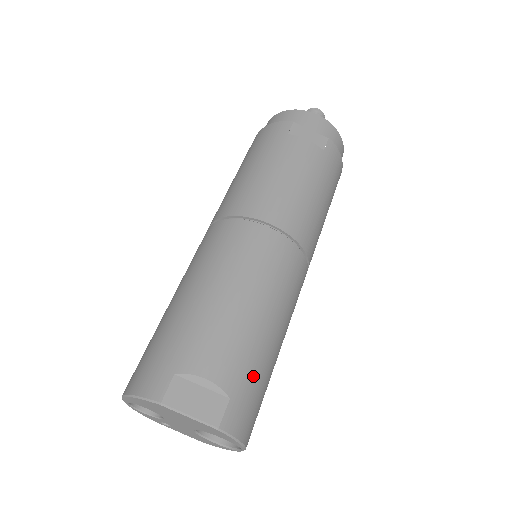
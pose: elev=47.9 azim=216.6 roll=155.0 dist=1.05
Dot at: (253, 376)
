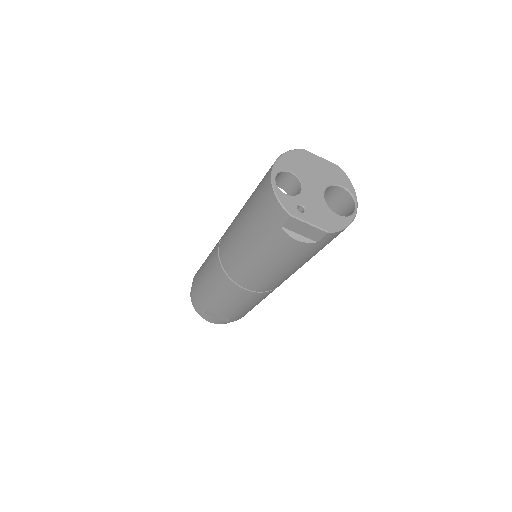
Dot at: occluded
